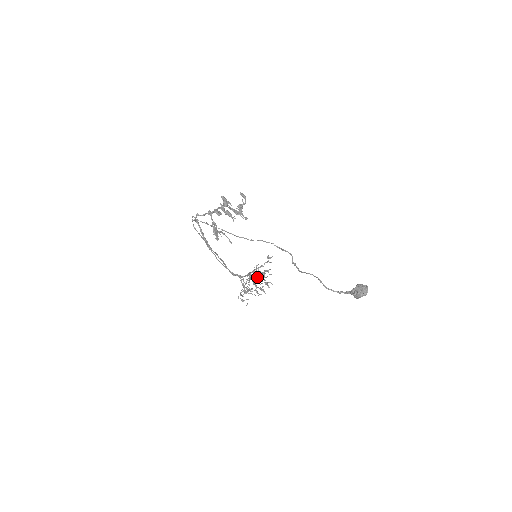
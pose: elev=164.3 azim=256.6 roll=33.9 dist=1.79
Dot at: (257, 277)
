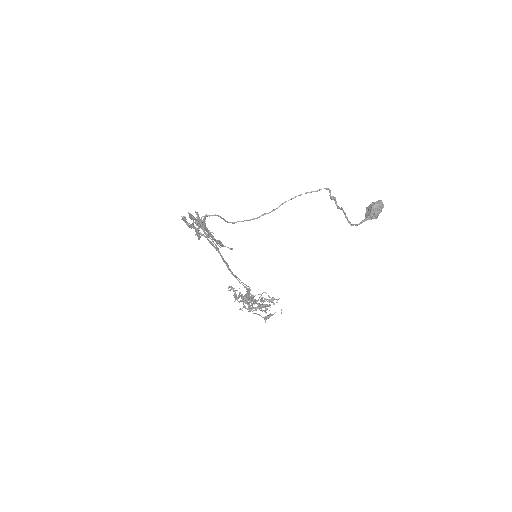
Dot at: (253, 296)
